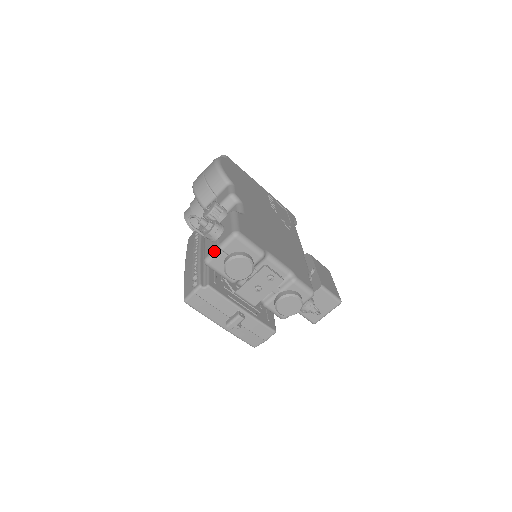
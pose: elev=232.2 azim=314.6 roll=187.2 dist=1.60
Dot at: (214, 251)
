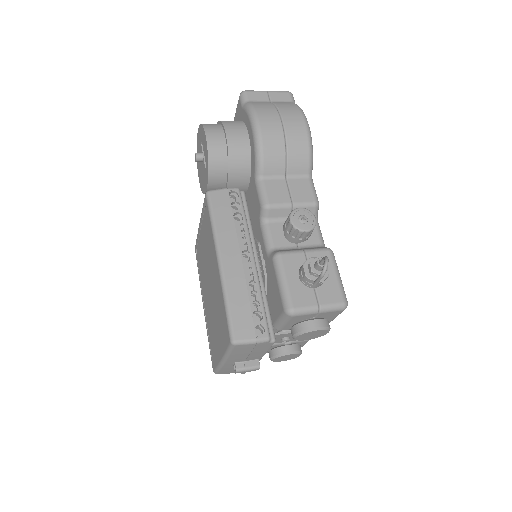
Dot at: (311, 309)
